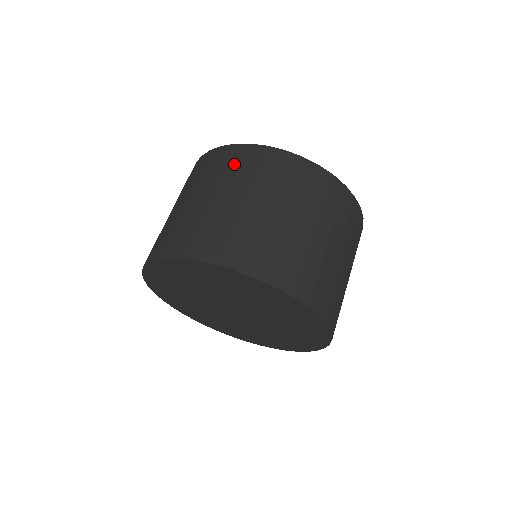
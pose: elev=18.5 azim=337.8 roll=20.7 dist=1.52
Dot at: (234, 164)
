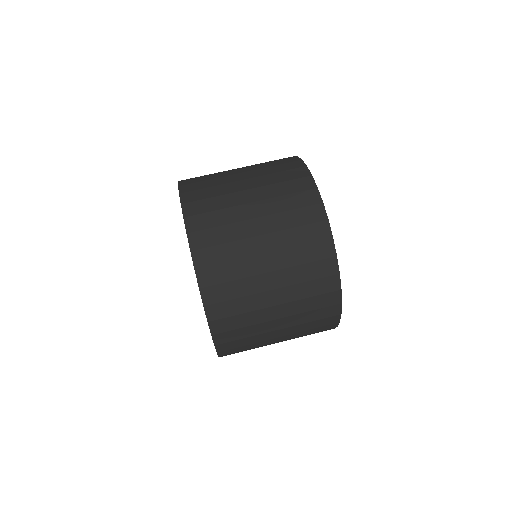
Dot at: (273, 161)
